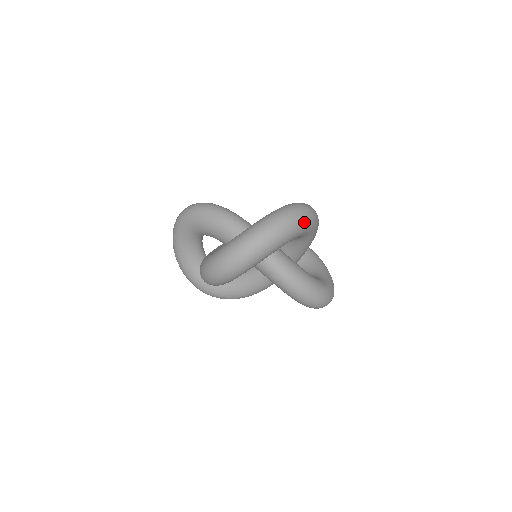
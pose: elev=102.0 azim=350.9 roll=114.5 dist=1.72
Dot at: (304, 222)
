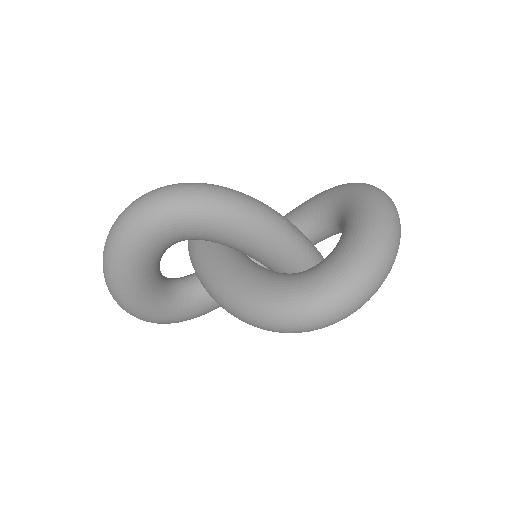
Dot at: occluded
